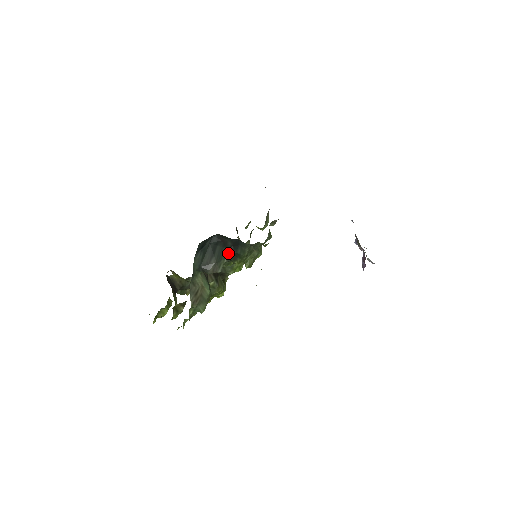
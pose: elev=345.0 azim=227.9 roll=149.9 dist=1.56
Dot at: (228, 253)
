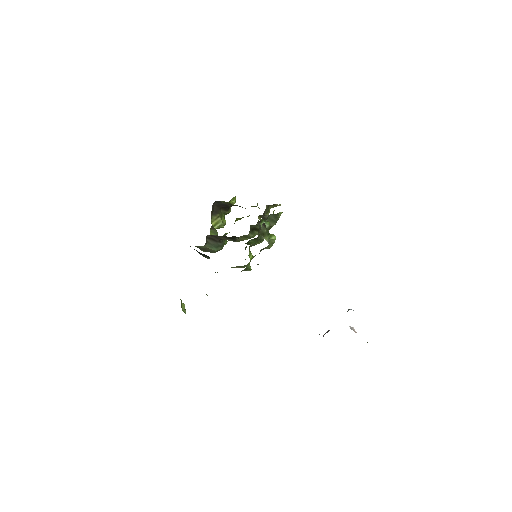
Dot at: occluded
